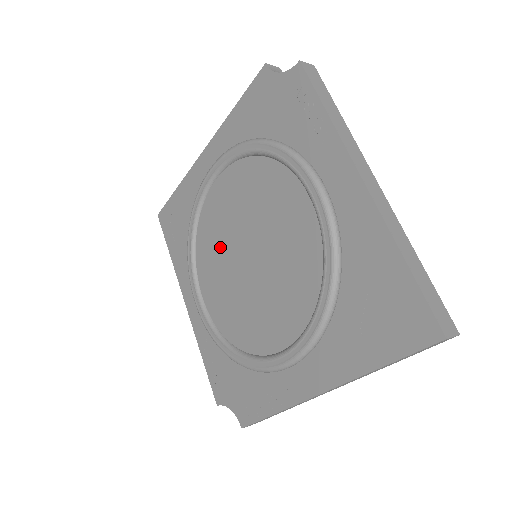
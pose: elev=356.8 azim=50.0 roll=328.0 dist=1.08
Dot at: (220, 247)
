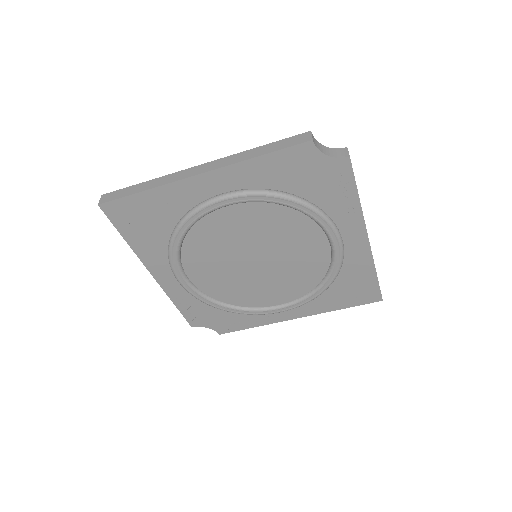
Dot at: (220, 251)
